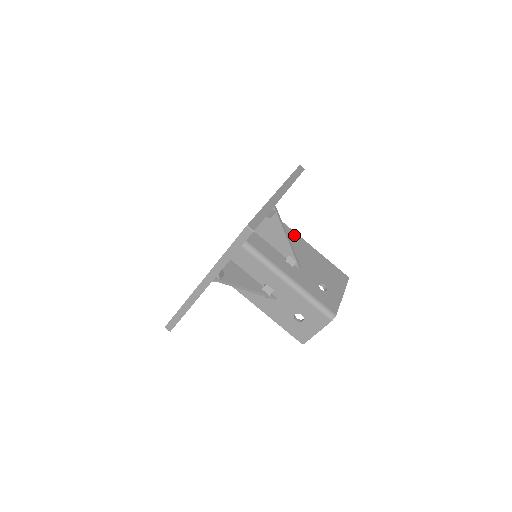
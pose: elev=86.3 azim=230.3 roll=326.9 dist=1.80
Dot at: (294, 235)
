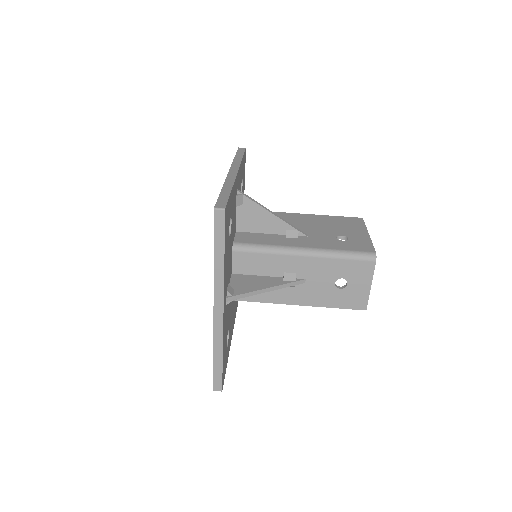
Dot at: (280, 214)
